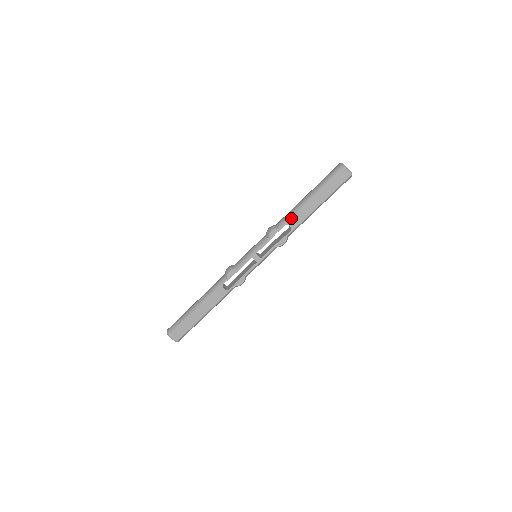
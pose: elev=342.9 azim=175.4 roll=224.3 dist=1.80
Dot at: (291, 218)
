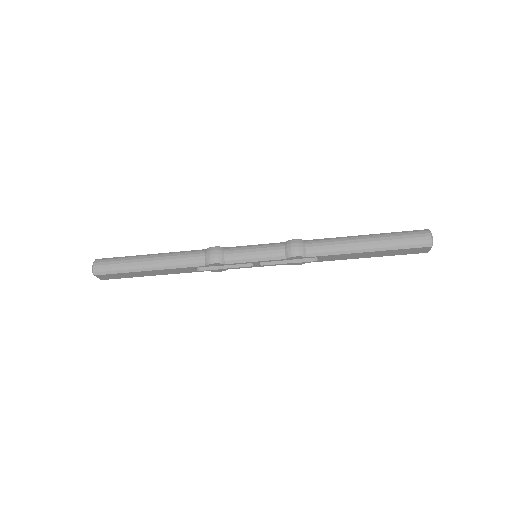
Dot at: (328, 256)
